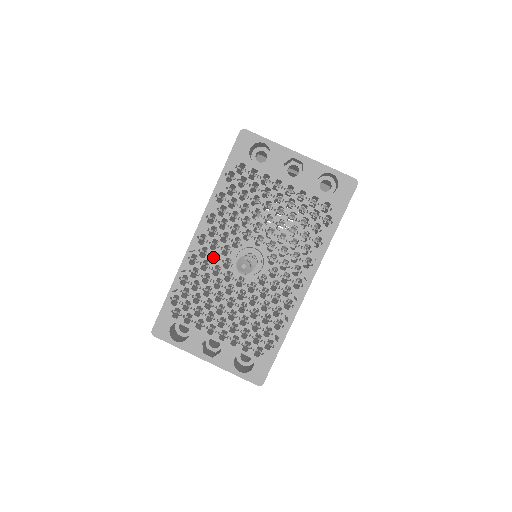
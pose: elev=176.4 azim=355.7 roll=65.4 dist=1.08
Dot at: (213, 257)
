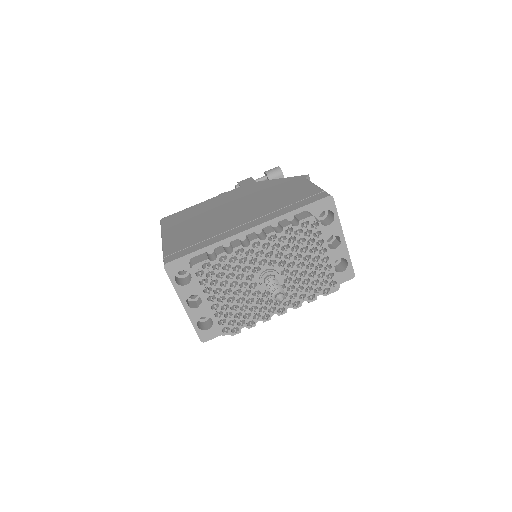
Dot at: (251, 259)
